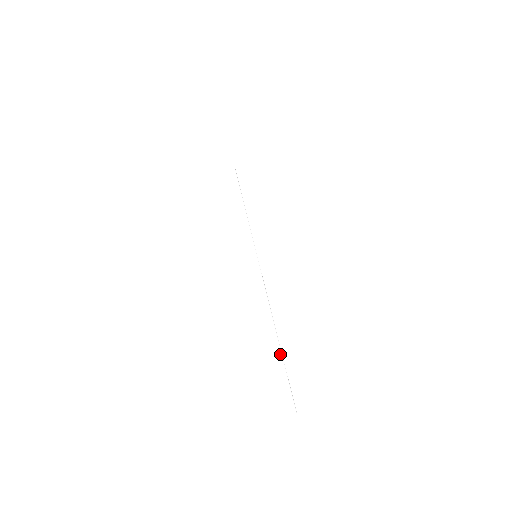
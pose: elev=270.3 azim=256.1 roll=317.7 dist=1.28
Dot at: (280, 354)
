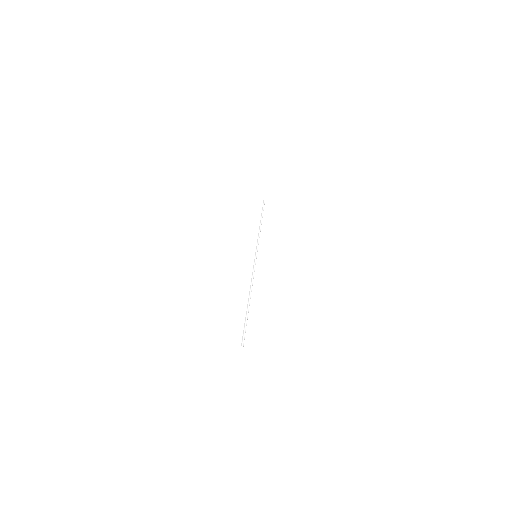
Dot at: (246, 314)
